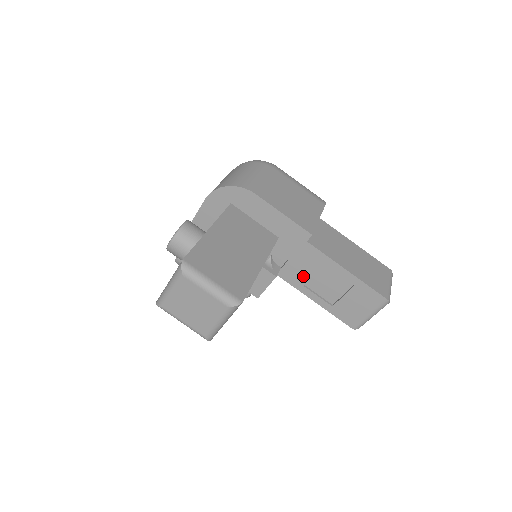
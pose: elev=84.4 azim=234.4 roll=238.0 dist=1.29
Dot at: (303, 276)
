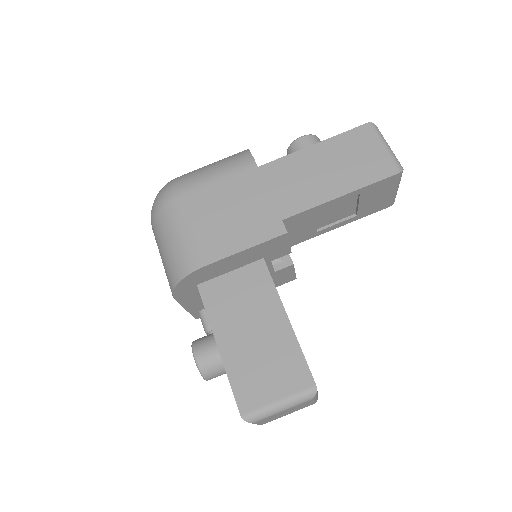
Dot at: (309, 230)
